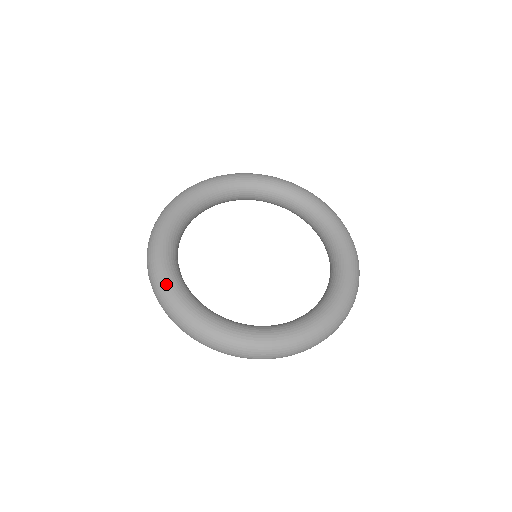
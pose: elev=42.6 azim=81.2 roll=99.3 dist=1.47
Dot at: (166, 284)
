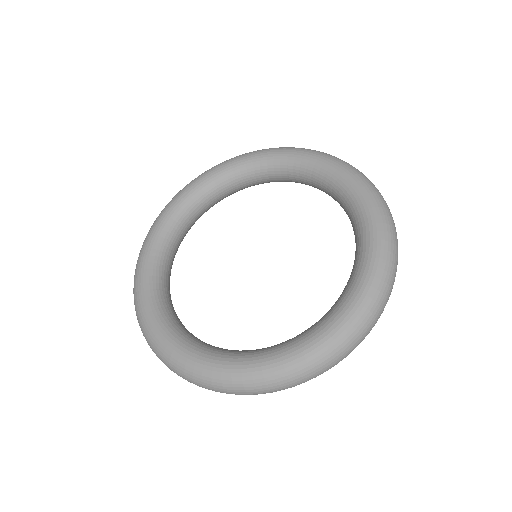
Dot at: (179, 358)
